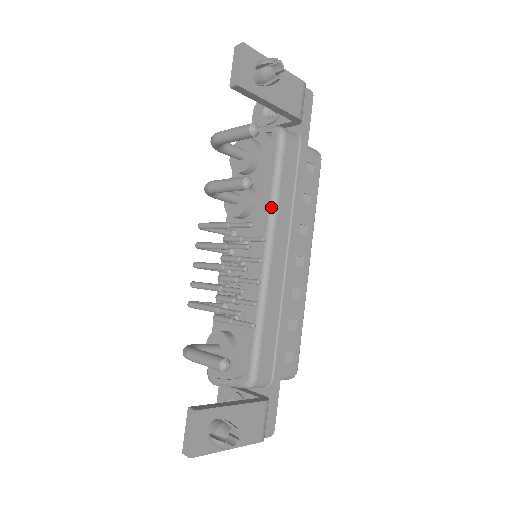
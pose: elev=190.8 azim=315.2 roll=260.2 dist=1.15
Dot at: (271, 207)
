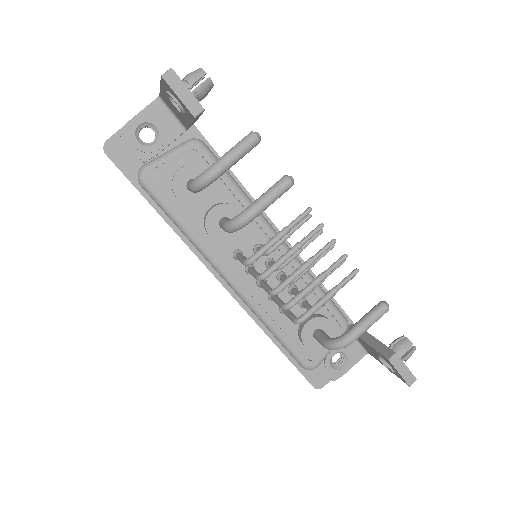
Dot at: occluded
